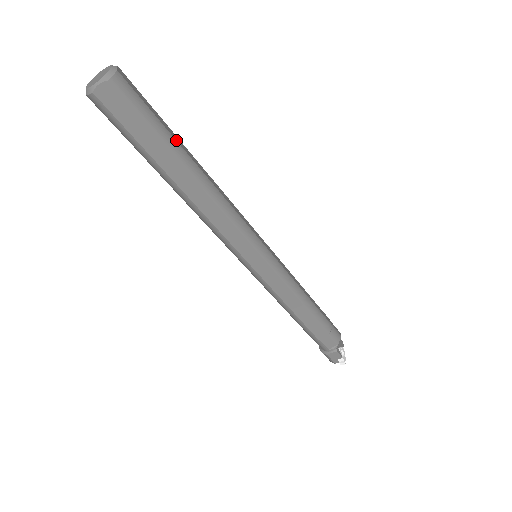
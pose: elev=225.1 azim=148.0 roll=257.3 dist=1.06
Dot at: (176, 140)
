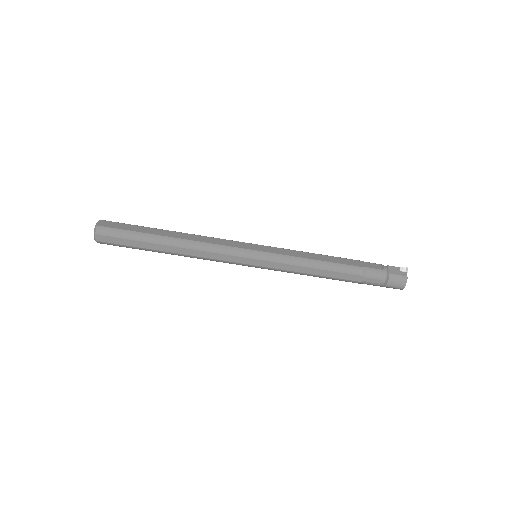
Dot at: occluded
